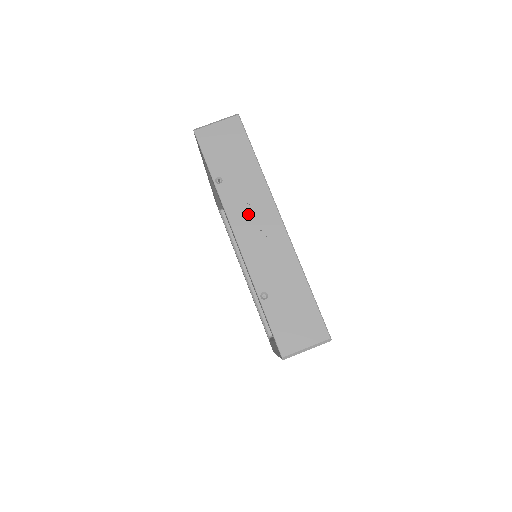
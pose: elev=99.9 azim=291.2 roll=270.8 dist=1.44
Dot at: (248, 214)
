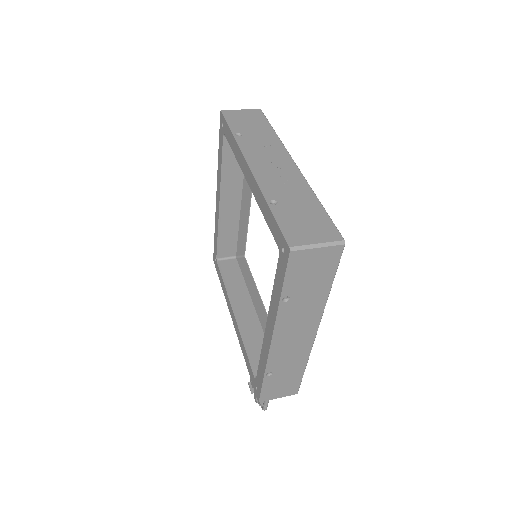
Dot at: (263, 155)
